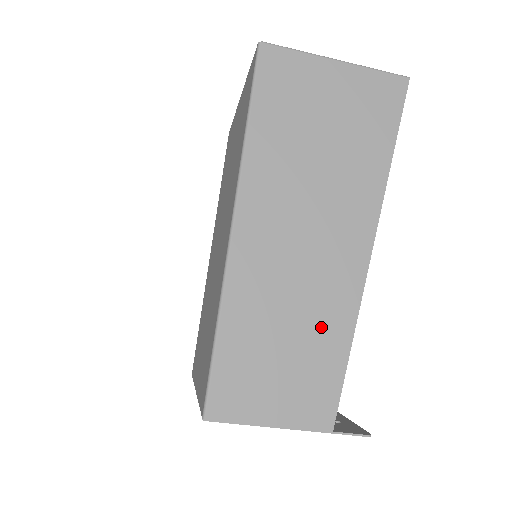
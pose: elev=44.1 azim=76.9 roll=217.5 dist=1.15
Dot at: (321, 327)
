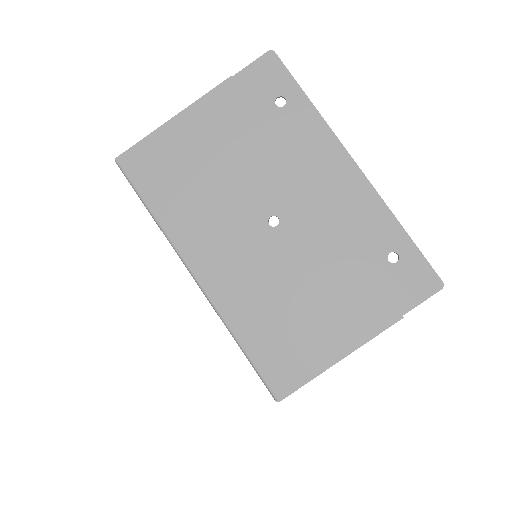
Dot at: occluded
